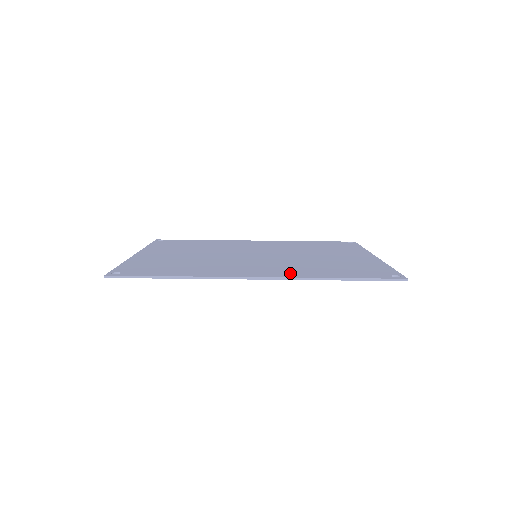
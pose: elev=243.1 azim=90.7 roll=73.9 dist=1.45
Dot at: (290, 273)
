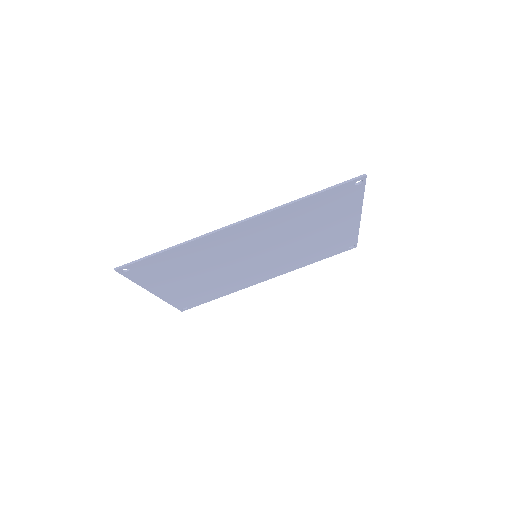
Dot at: (269, 217)
